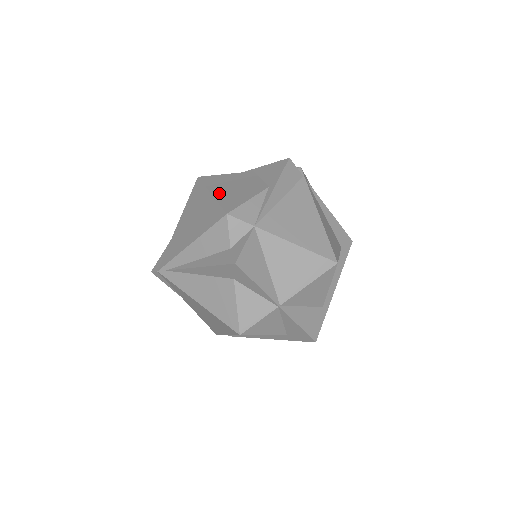
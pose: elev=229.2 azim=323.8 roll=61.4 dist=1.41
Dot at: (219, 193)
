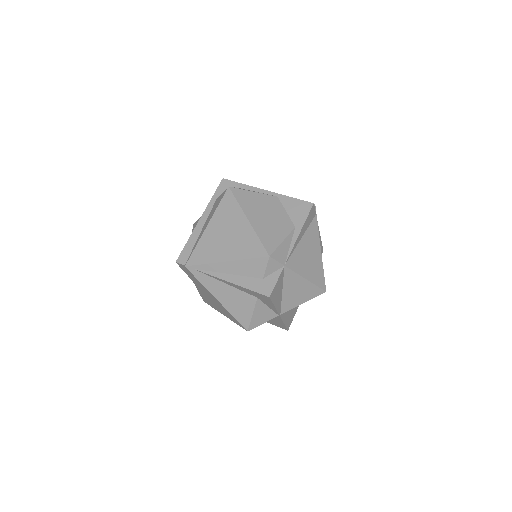
Dot at: (256, 222)
